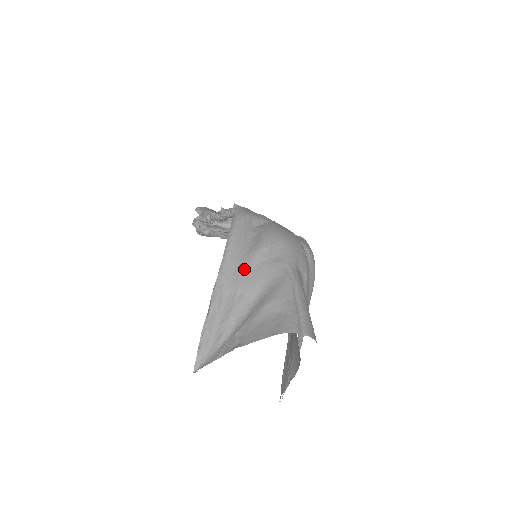
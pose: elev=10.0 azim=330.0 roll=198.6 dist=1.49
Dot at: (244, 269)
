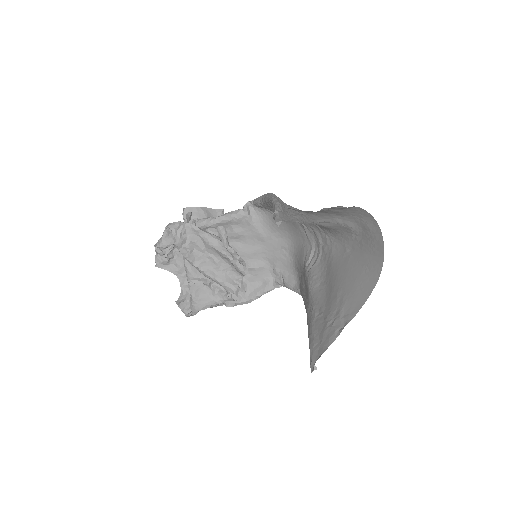
Dot at: occluded
